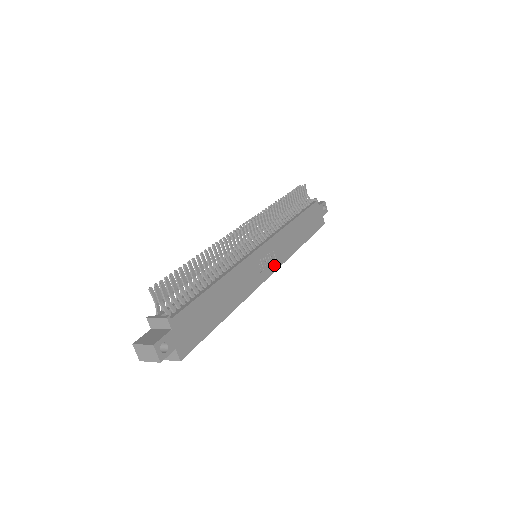
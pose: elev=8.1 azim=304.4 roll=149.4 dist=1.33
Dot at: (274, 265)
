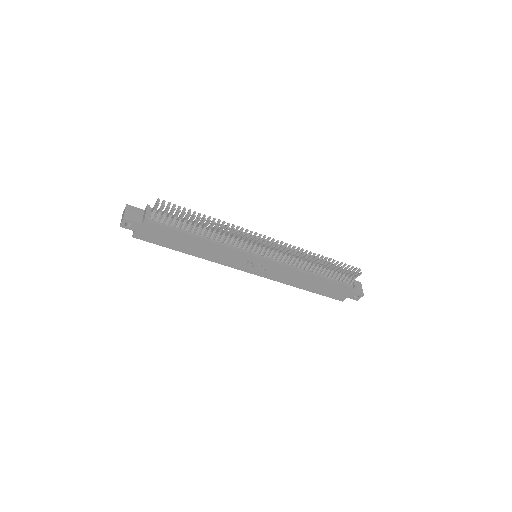
Dot at: (258, 272)
